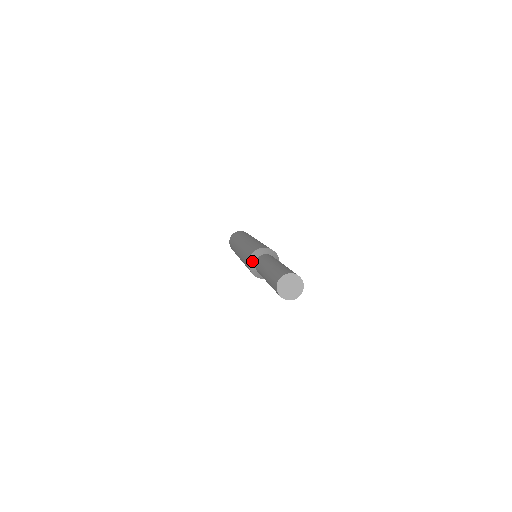
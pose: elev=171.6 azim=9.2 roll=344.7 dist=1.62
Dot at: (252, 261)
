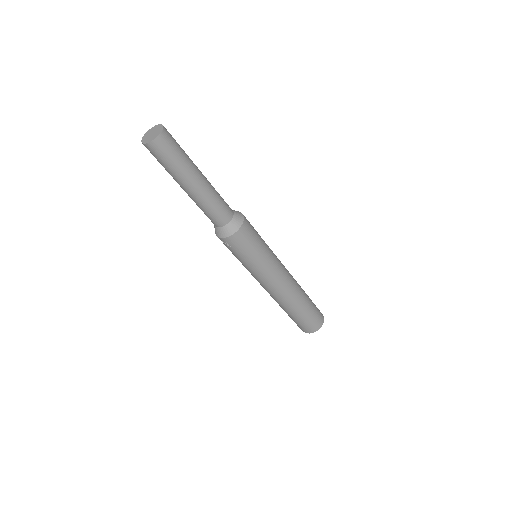
Dot at: occluded
